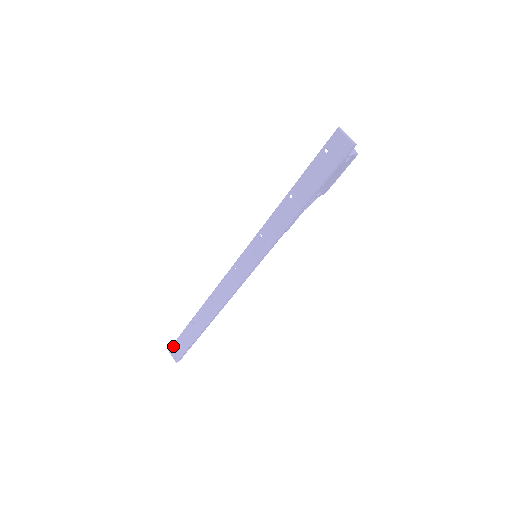
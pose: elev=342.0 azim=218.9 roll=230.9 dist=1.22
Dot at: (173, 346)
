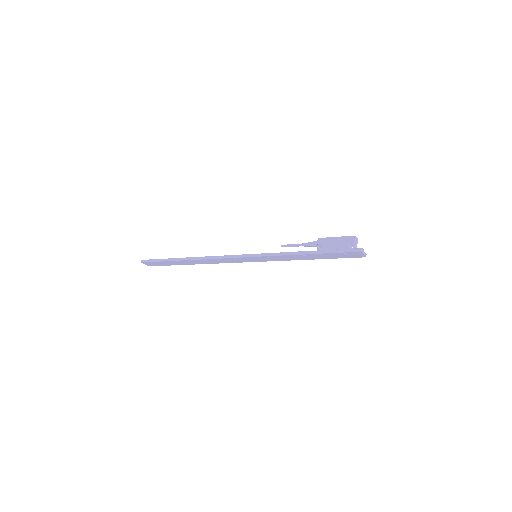
Dot at: (148, 263)
